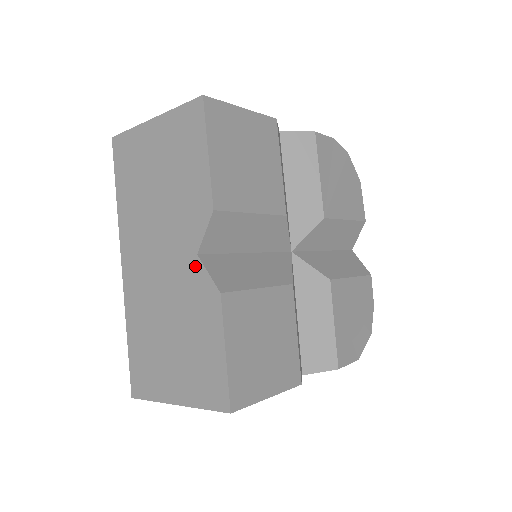
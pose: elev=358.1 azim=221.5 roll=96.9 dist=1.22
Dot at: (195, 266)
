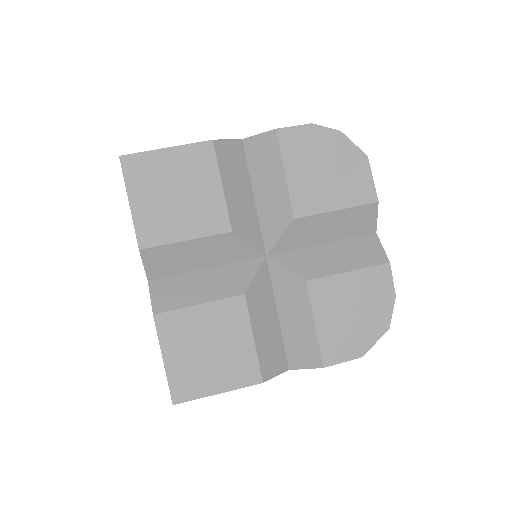
Dot at: occluded
